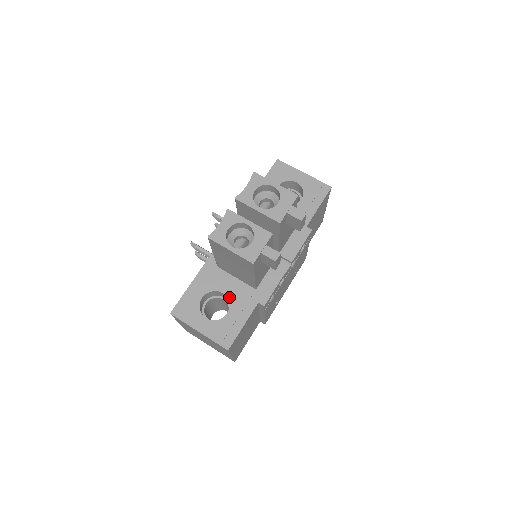
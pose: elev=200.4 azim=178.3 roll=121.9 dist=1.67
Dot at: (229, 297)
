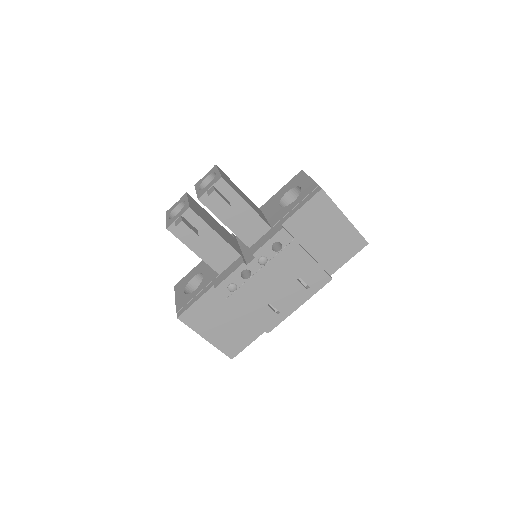
Dot at: (203, 279)
